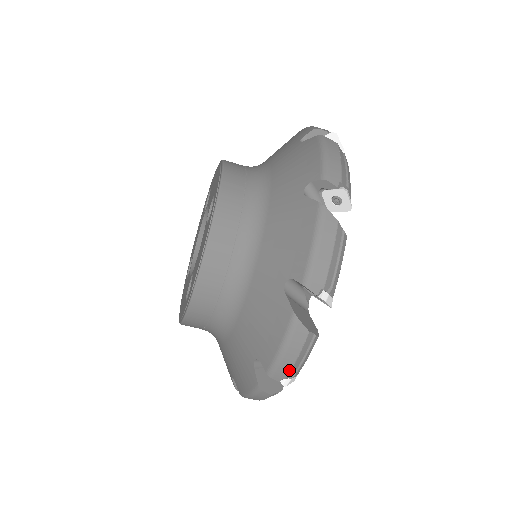
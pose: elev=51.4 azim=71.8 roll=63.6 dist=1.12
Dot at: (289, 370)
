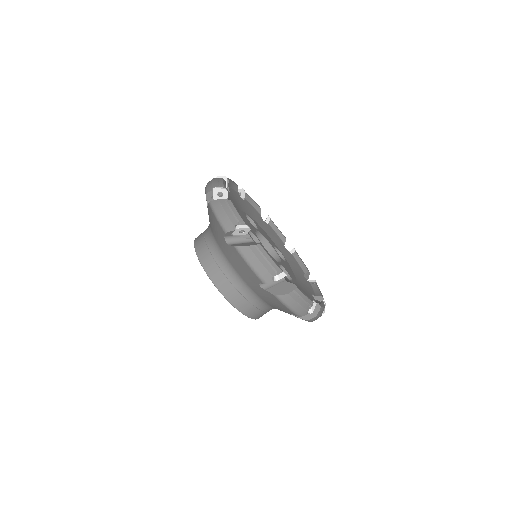
Dot at: (303, 309)
